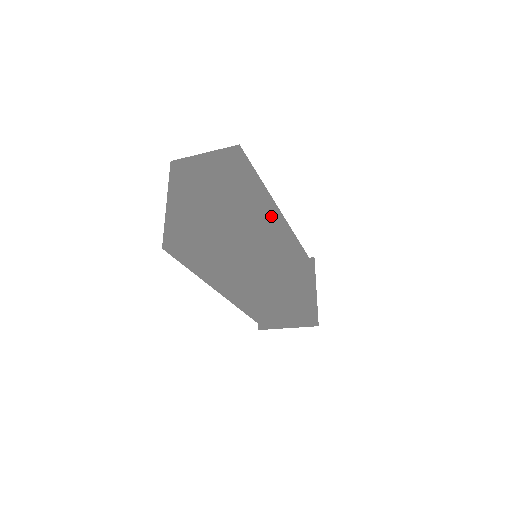
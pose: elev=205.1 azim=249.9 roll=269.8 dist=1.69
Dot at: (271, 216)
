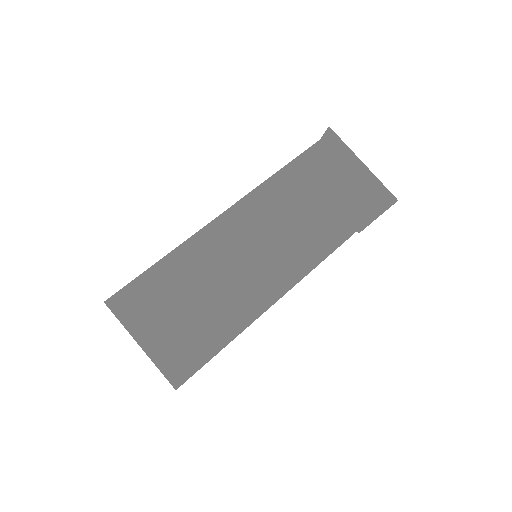
Dot at: (209, 259)
